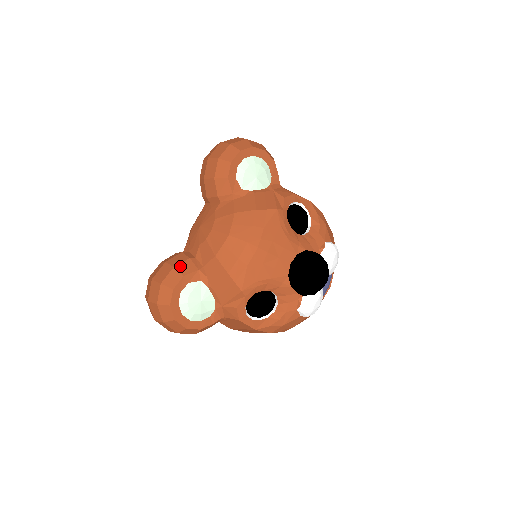
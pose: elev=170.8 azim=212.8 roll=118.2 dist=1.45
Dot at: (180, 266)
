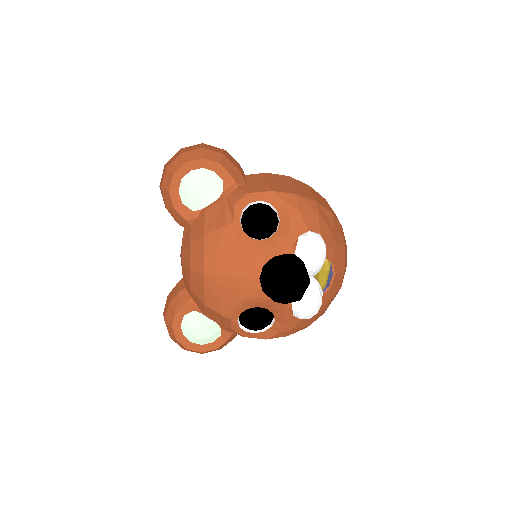
Dot at: (173, 301)
